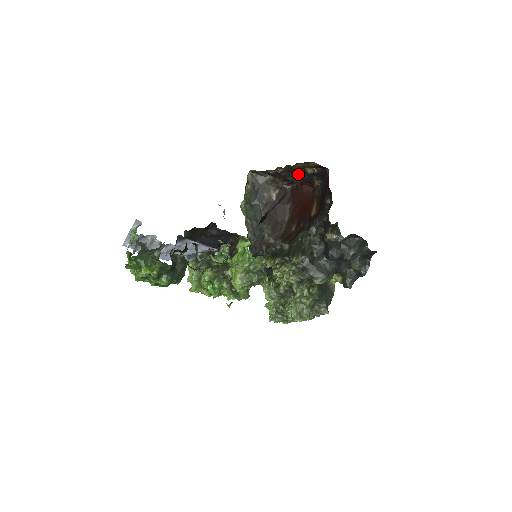
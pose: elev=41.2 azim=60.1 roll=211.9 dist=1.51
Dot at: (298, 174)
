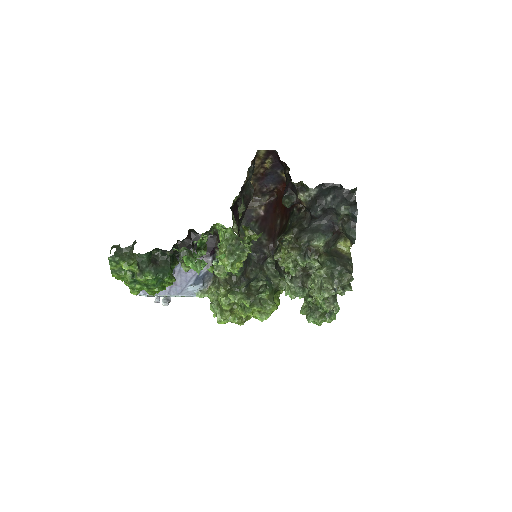
Dot at: (267, 179)
